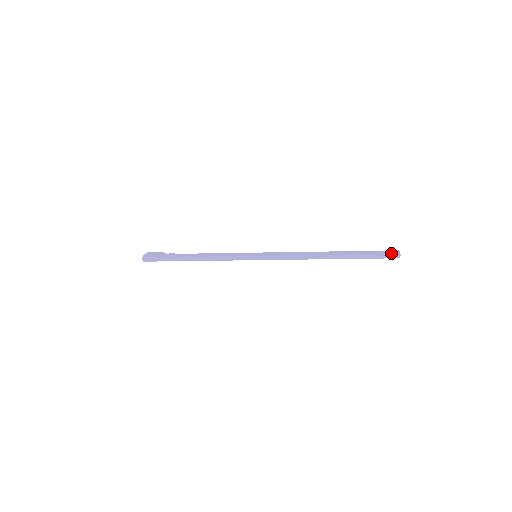
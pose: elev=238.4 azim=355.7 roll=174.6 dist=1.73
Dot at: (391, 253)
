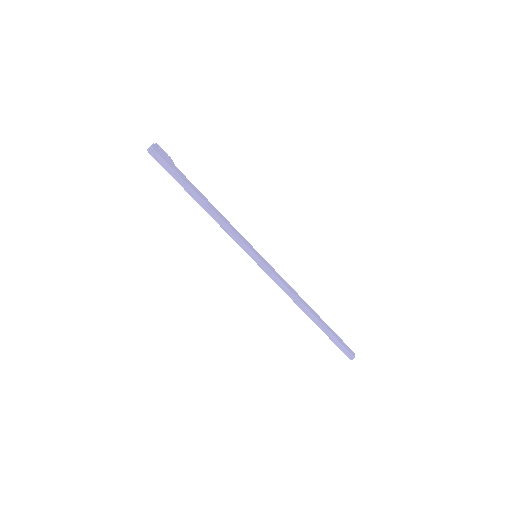
Dot at: (350, 351)
